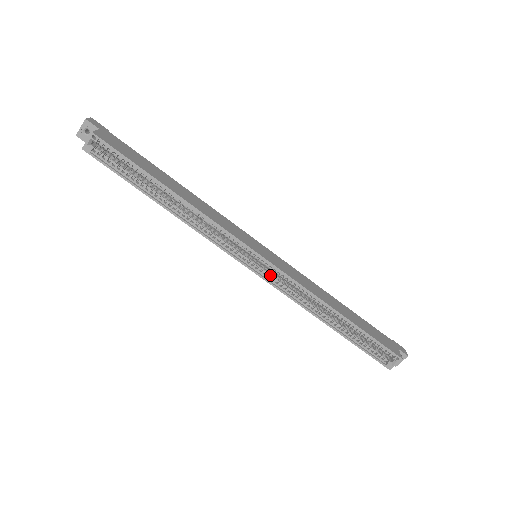
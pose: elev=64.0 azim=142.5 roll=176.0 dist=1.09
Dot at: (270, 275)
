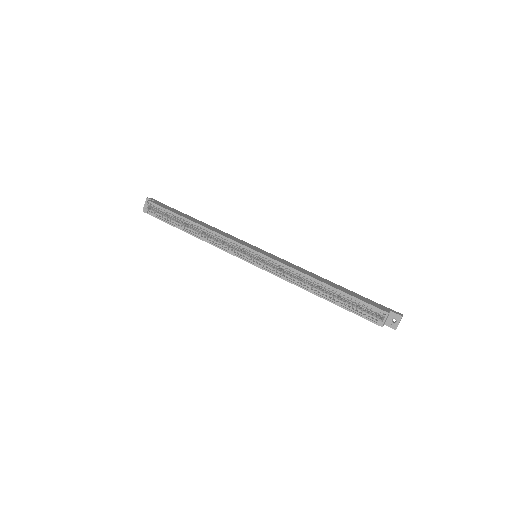
Dot at: (265, 264)
